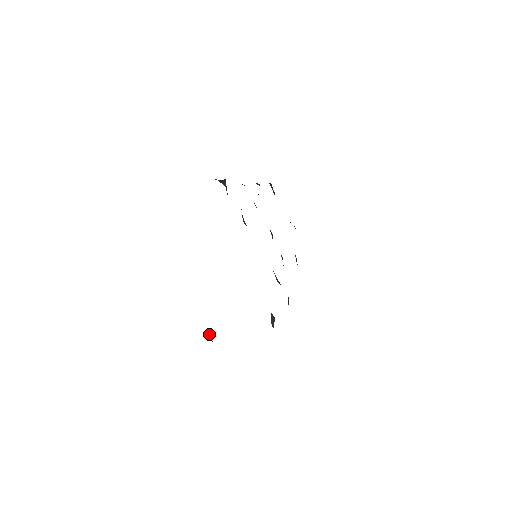
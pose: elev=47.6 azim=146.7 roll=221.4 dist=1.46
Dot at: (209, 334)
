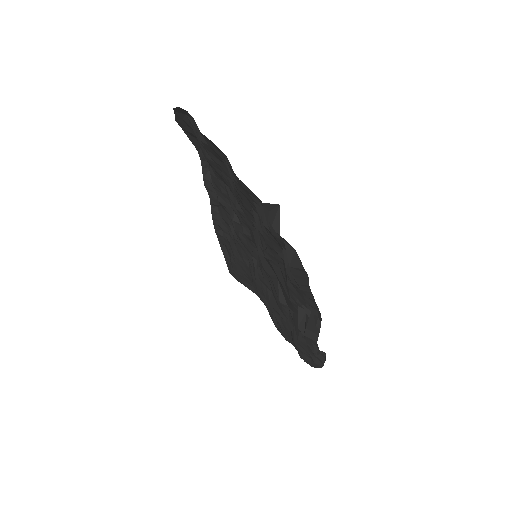
Dot at: occluded
